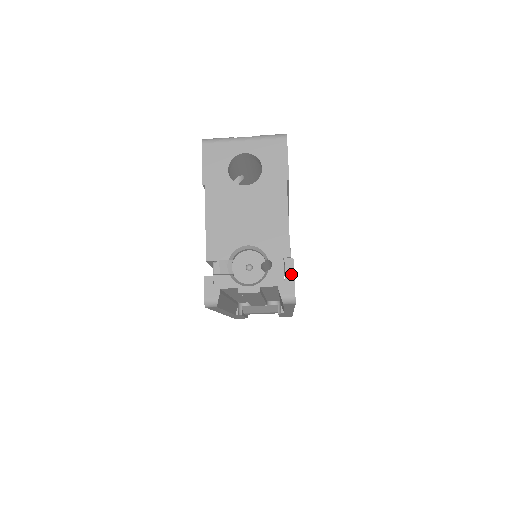
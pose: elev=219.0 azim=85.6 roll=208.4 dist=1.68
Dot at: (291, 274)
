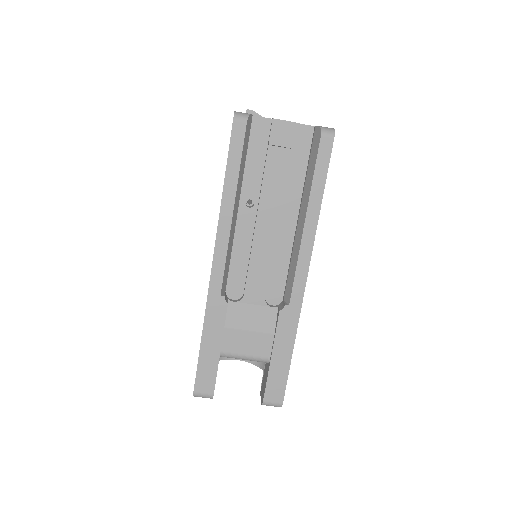
Dot at: occluded
